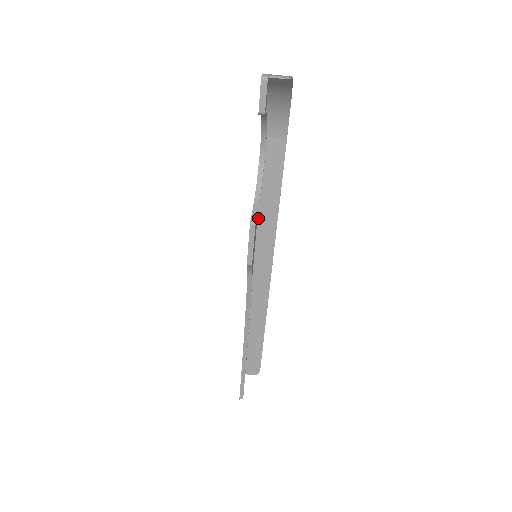
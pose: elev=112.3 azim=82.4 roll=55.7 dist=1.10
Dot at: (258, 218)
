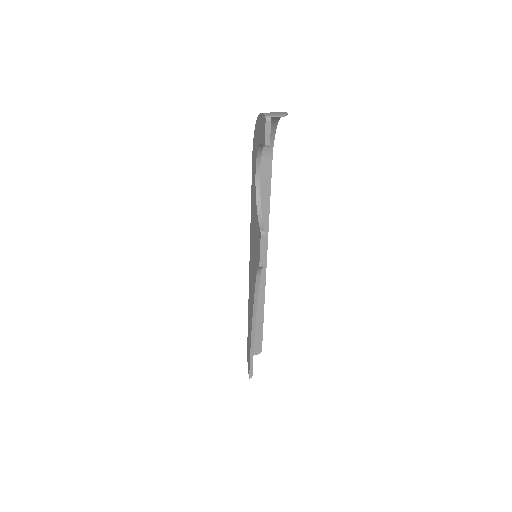
Dot at: occluded
